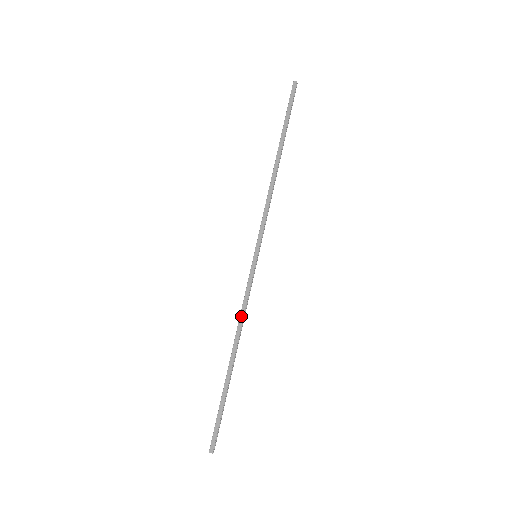
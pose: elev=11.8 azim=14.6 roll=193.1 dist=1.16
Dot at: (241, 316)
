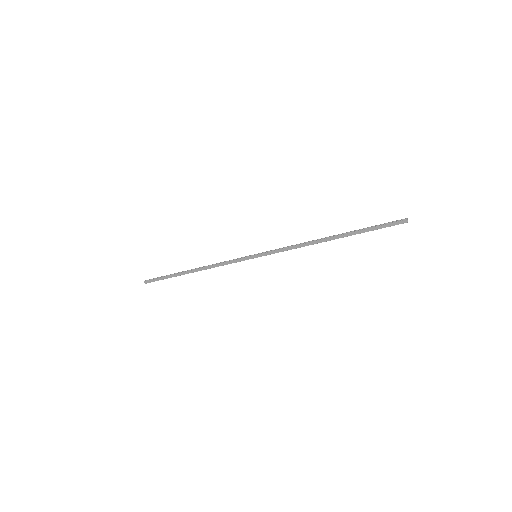
Dot at: (216, 265)
